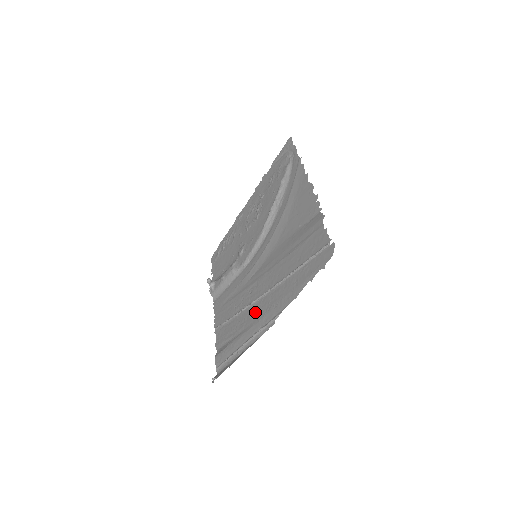
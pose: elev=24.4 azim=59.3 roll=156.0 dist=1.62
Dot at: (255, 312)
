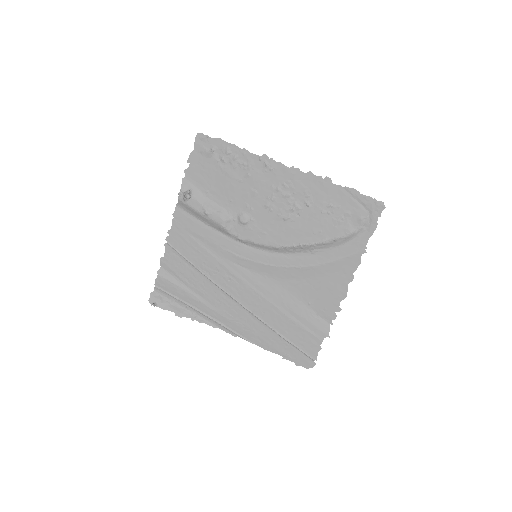
Dot at: (224, 304)
